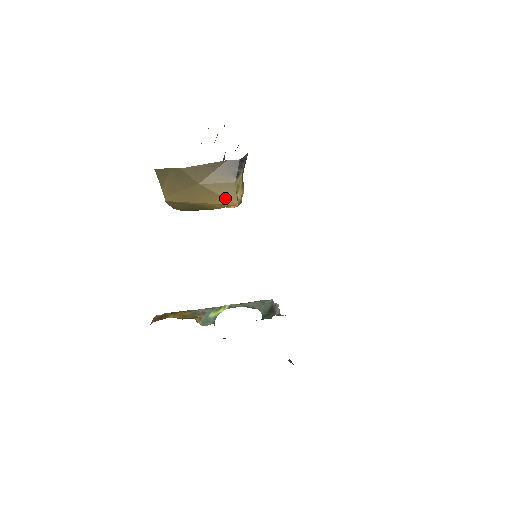
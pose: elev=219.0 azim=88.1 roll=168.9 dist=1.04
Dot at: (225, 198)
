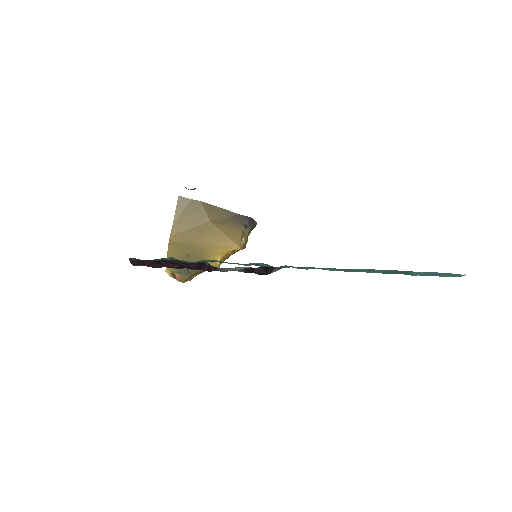
Dot at: (230, 239)
